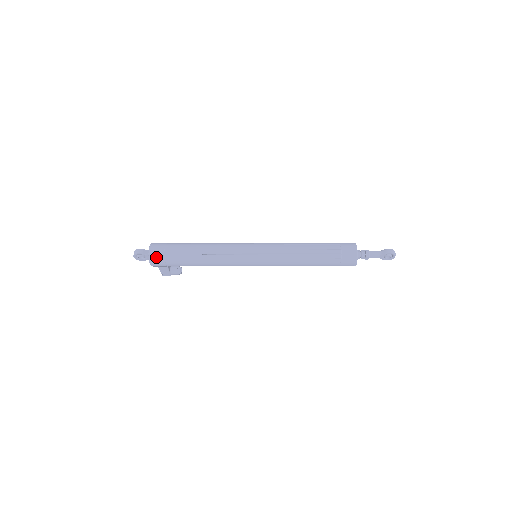
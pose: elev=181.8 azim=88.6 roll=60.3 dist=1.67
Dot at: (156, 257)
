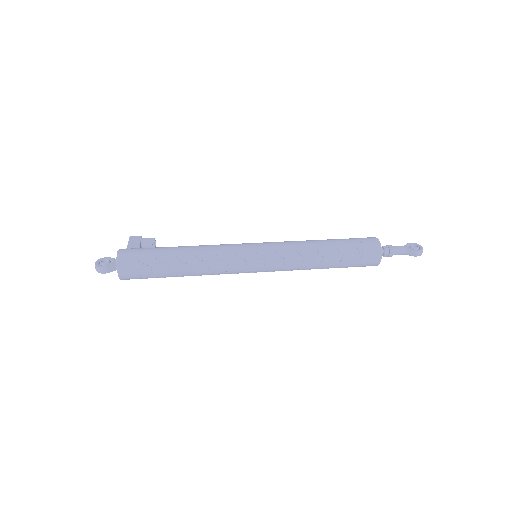
Dot at: occluded
